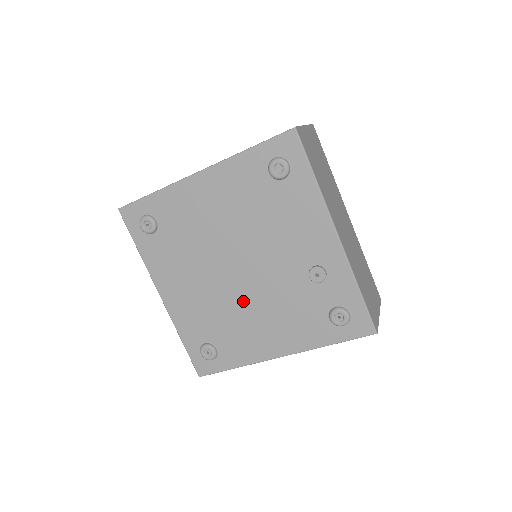
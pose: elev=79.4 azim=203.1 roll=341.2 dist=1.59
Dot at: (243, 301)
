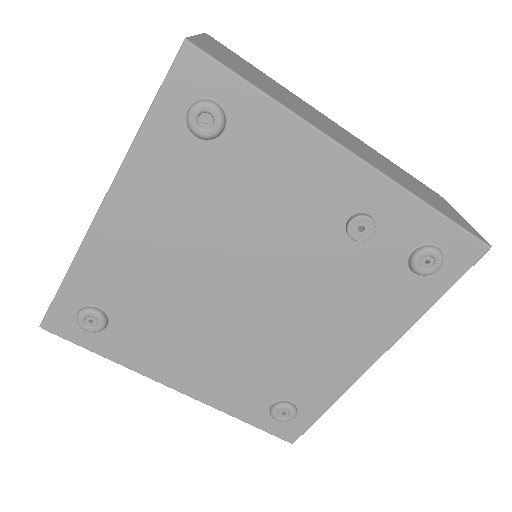
Dot at: (283, 327)
